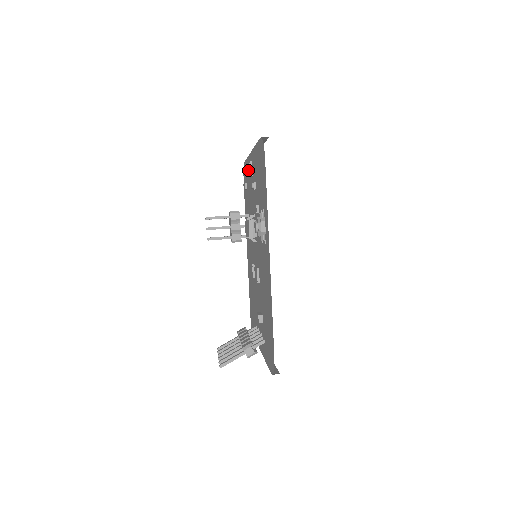
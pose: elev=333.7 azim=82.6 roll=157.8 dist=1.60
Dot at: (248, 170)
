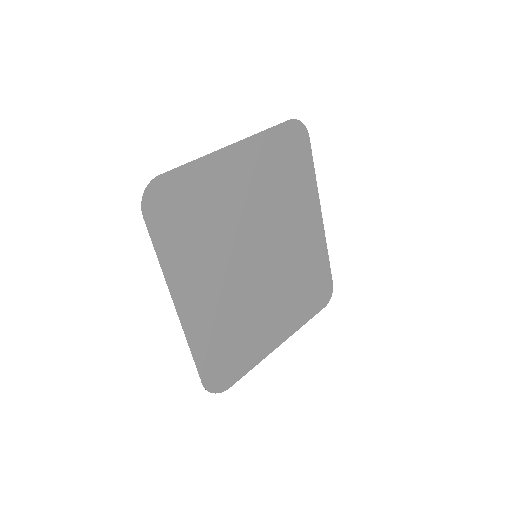
Dot at: occluded
